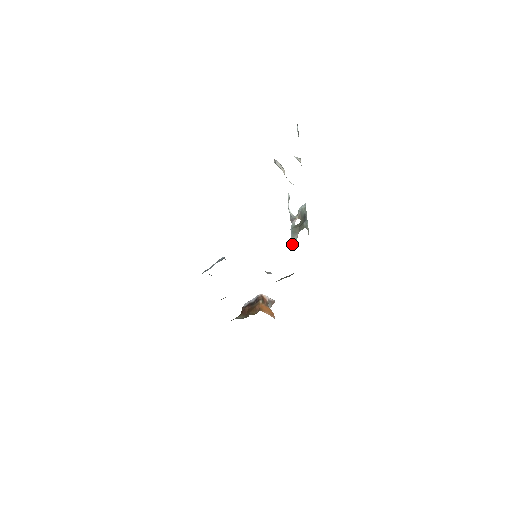
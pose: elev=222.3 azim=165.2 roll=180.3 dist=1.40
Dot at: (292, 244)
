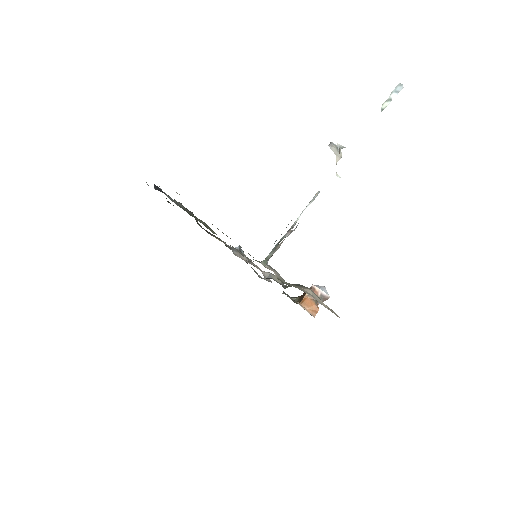
Dot at: (262, 261)
